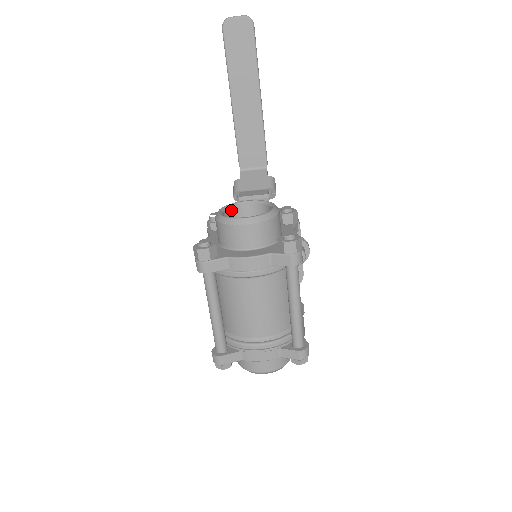
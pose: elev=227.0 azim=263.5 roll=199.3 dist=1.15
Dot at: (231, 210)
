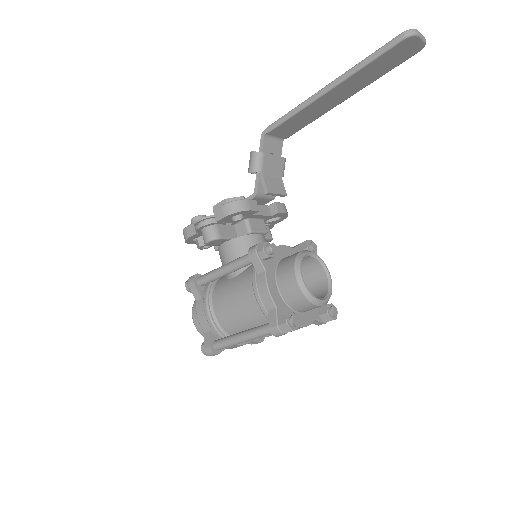
Dot at: (299, 264)
